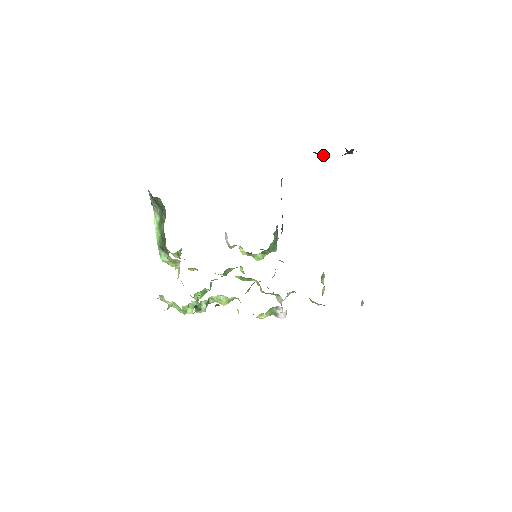
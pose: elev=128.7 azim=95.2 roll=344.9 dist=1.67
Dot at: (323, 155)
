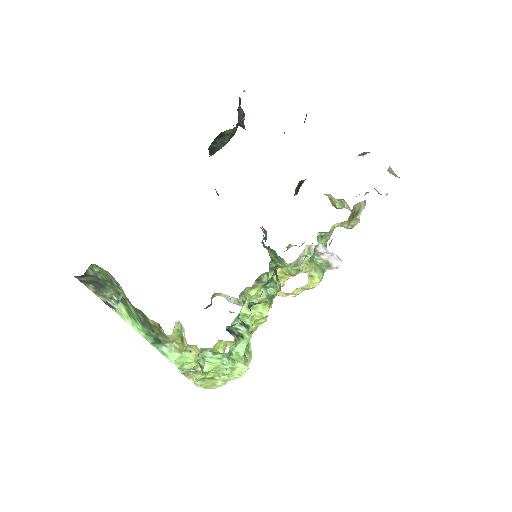
Dot at: (225, 138)
